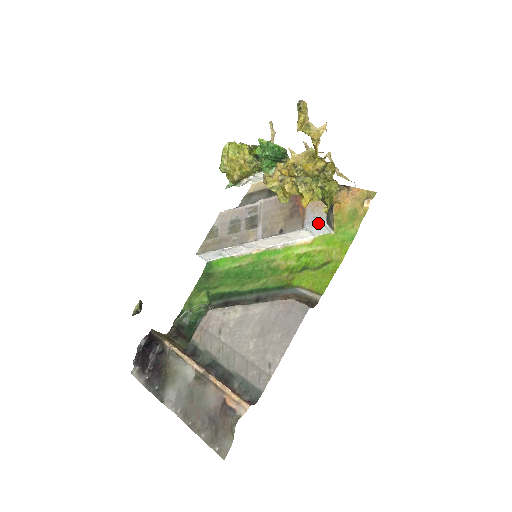
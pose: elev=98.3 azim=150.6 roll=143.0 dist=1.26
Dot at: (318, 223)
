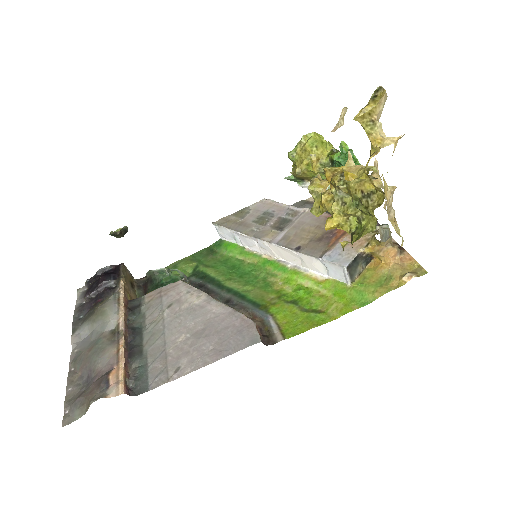
Dot at: (338, 262)
